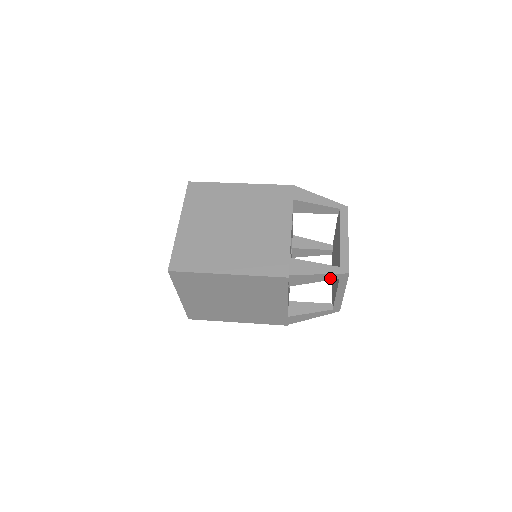
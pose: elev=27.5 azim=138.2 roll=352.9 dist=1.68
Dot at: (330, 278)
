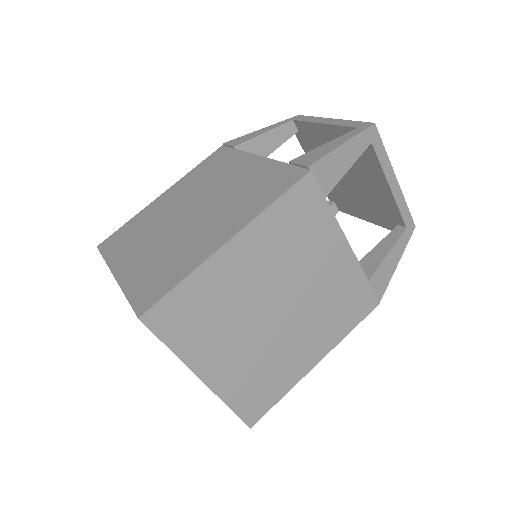
Dot at: (360, 148)
